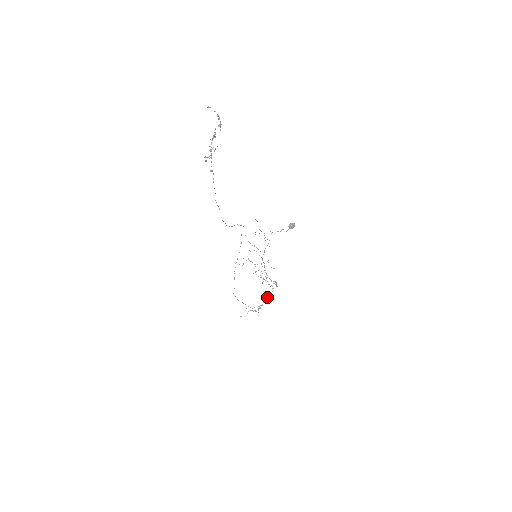
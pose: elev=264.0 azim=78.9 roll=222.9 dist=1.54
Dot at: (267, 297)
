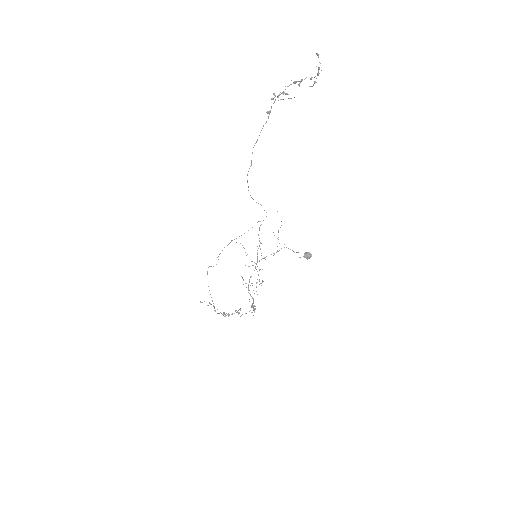
Dot at: (239, 312)
